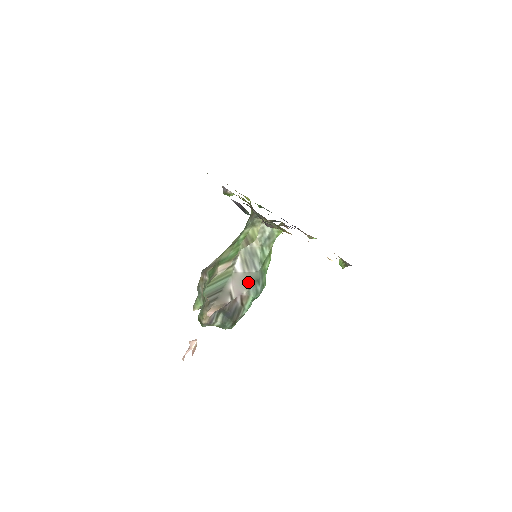
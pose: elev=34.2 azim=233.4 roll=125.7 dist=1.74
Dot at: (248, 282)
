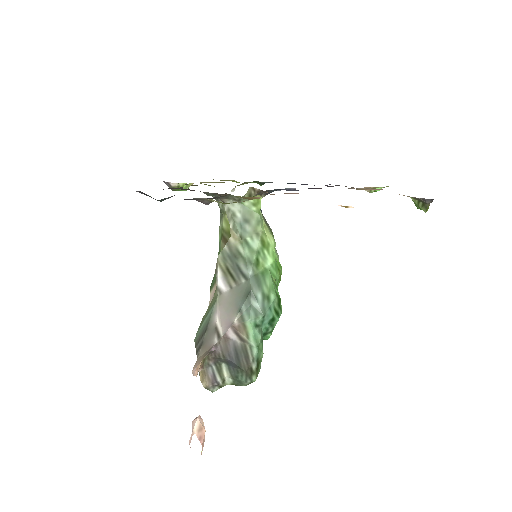
Dot at: (238, 302)
